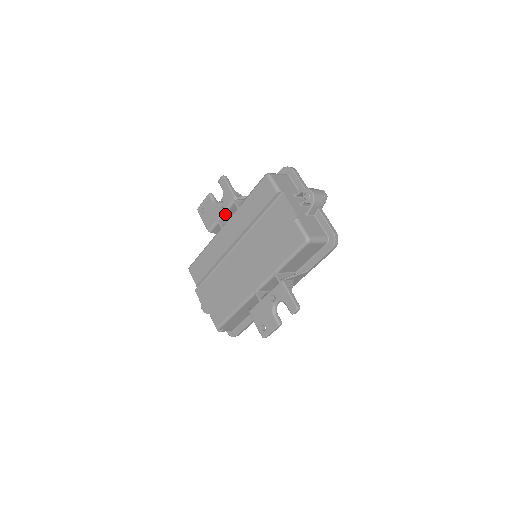
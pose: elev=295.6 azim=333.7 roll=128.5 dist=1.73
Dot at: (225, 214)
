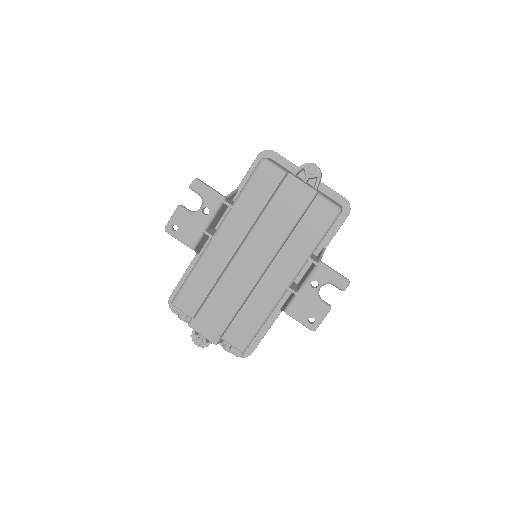
Dot at: (211, 221)
